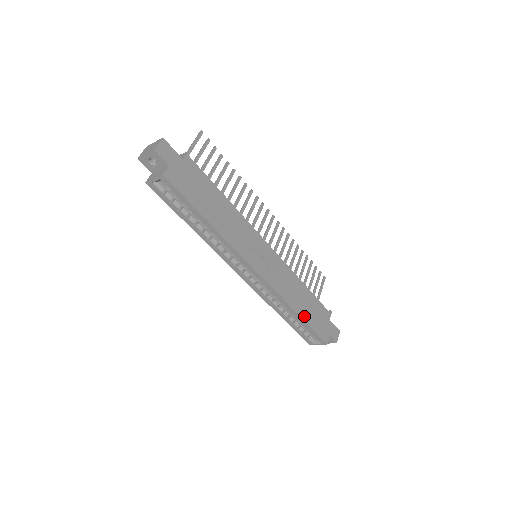
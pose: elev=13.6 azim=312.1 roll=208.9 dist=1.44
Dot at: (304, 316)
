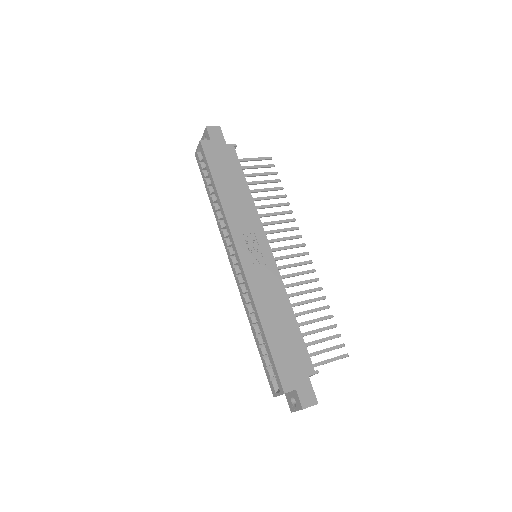
Dot at: (270, 336)
